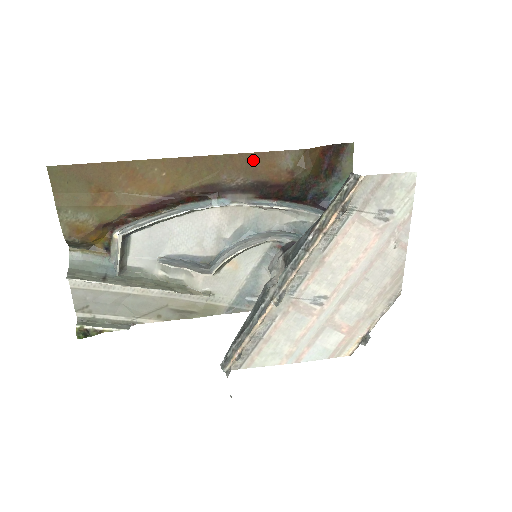
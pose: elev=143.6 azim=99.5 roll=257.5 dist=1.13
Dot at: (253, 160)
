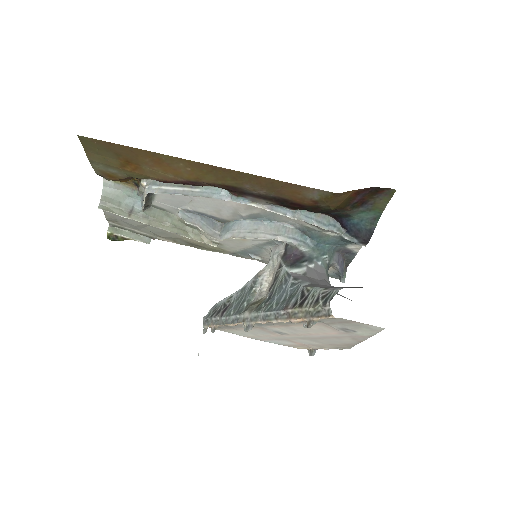
Dot at: (279, 185)
